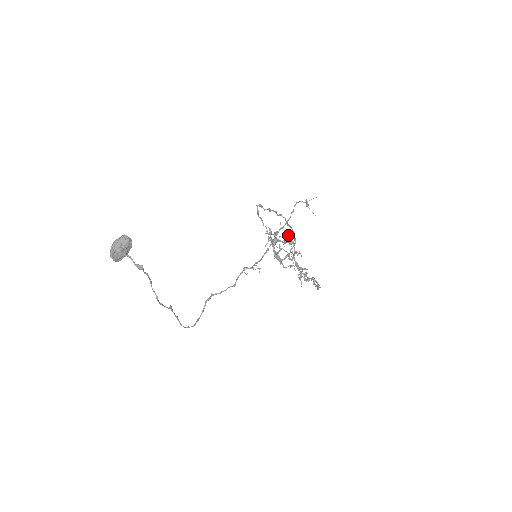
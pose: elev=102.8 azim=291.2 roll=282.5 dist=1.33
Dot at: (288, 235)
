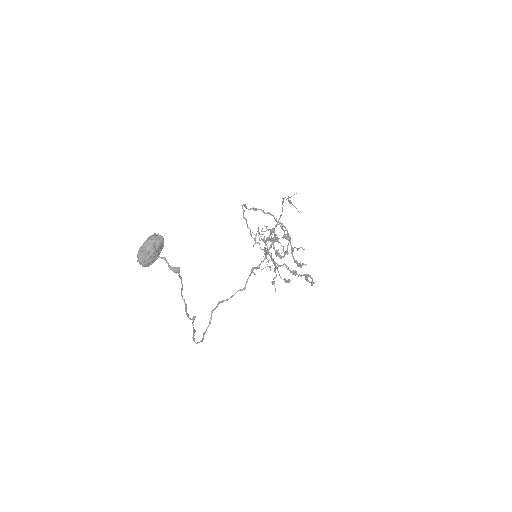
Dot at: (284, 231)
